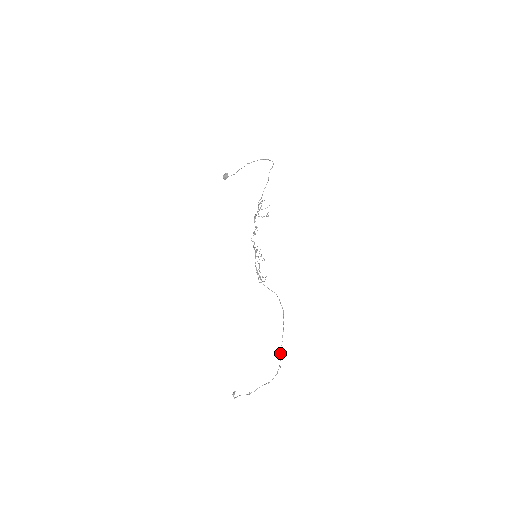
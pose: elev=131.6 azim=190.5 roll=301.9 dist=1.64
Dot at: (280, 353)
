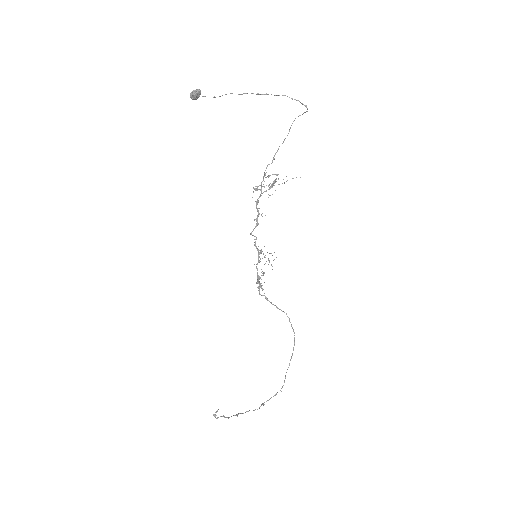
Dot at: (284, 380)
